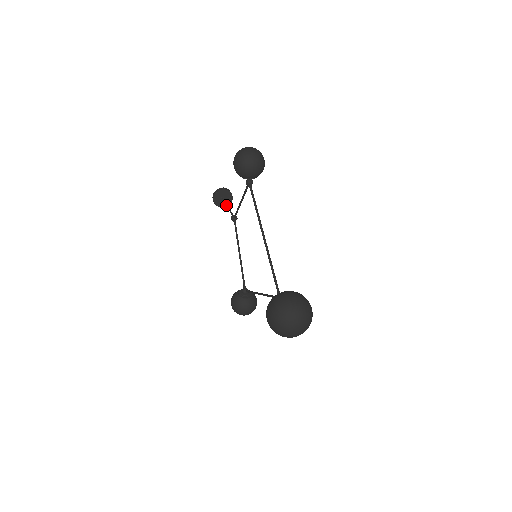
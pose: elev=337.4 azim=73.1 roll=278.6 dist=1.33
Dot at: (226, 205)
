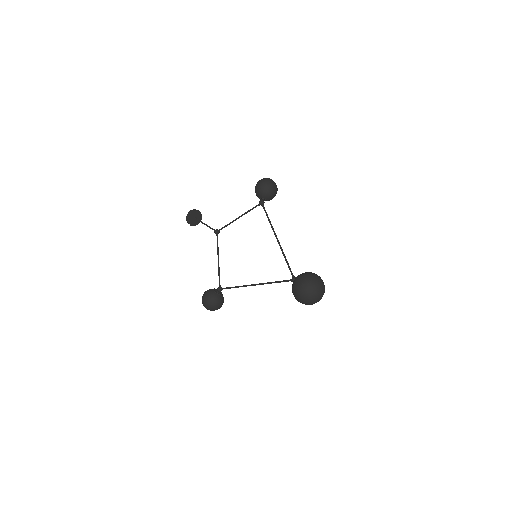
Dot at: occluded
